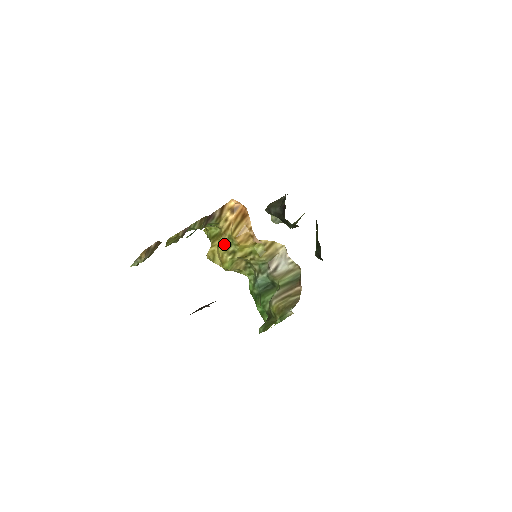
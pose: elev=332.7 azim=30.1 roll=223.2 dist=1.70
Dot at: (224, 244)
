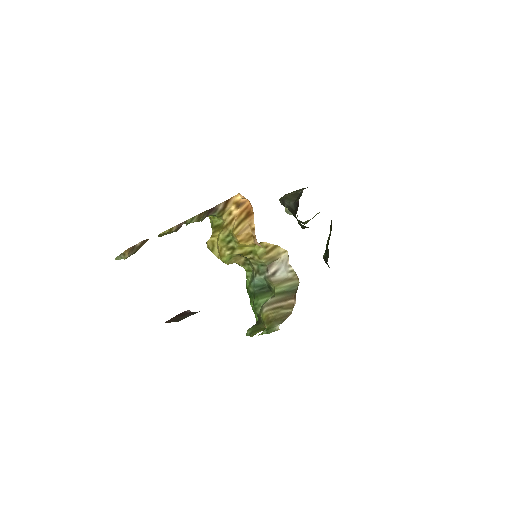
Dot at: (224, 238)
